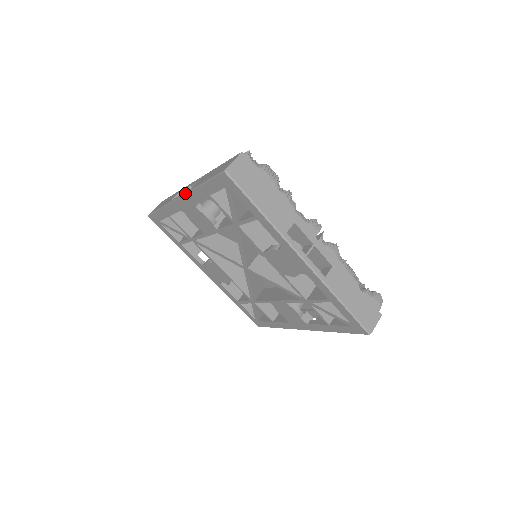
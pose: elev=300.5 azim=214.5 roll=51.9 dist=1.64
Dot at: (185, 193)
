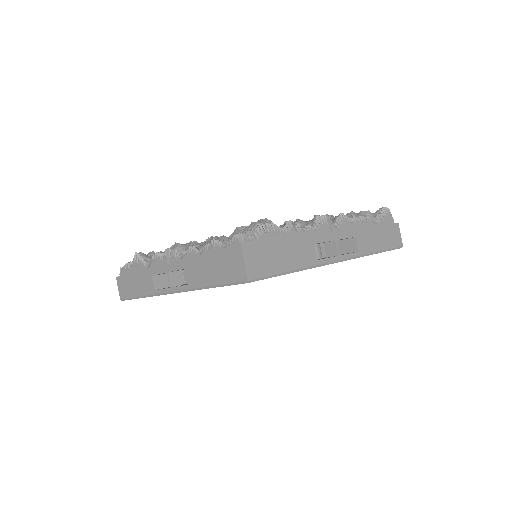
Dot at: (182, 291)
